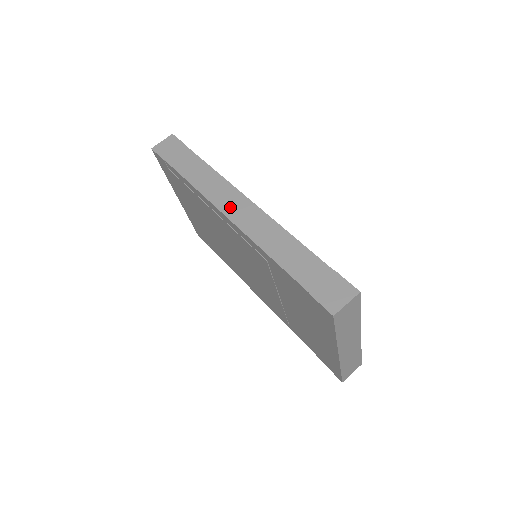
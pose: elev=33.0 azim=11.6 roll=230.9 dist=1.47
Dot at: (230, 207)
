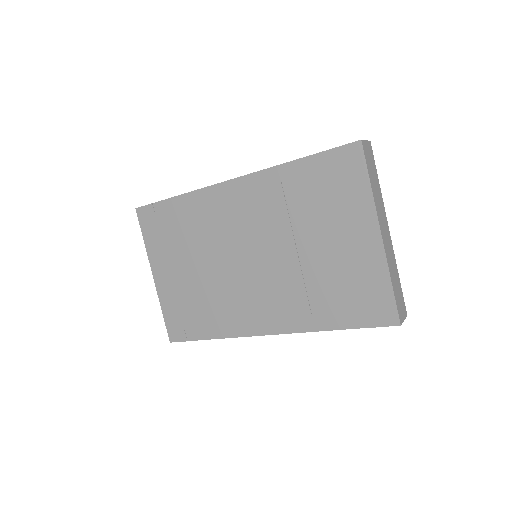
Dot at: occluded
